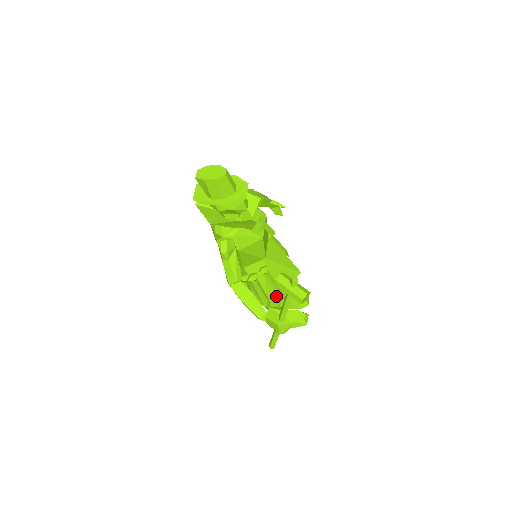
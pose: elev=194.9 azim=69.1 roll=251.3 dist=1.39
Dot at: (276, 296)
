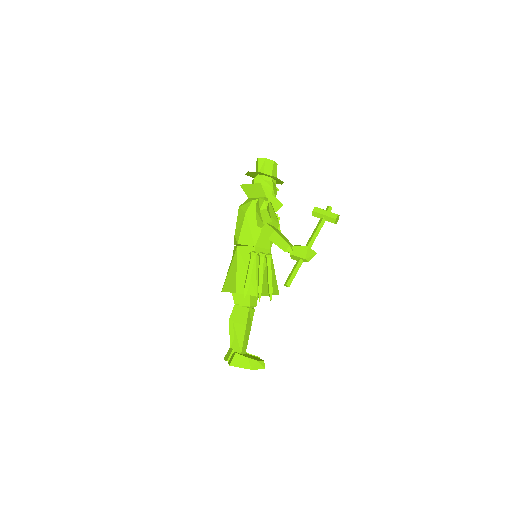
Dot at: occluded
